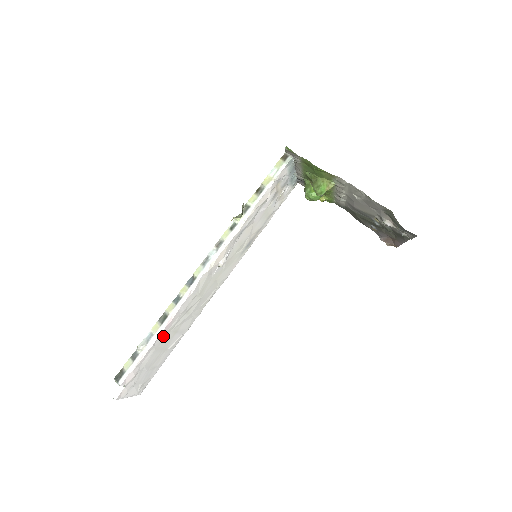
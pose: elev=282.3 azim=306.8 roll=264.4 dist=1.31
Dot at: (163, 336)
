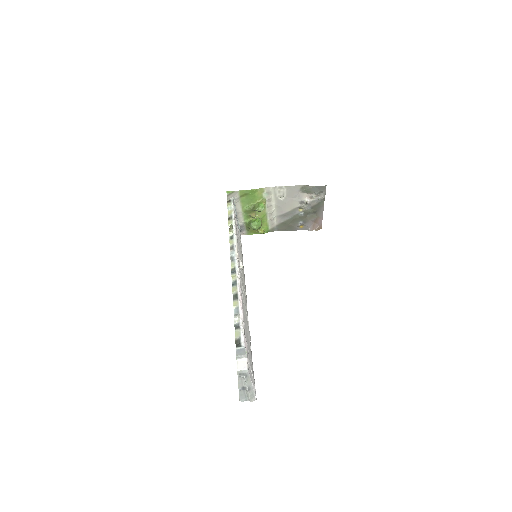
Dot at: (243, 314)
